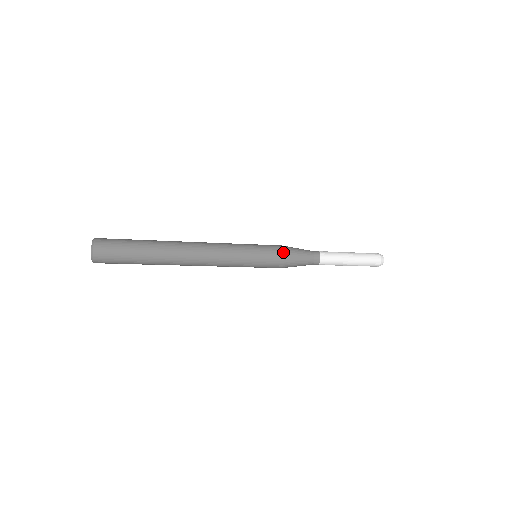
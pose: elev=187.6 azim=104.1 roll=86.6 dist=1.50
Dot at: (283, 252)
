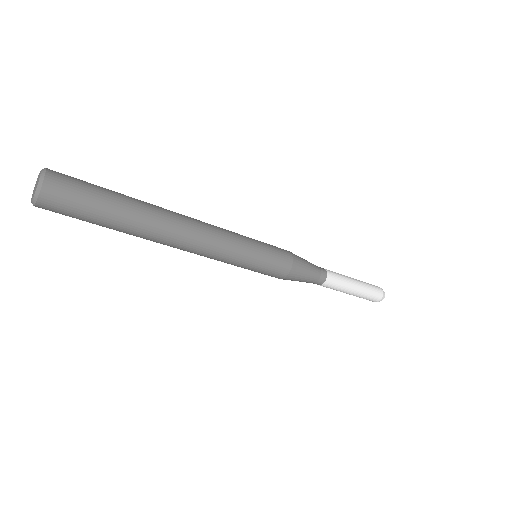
Dot at: (290, 253)
